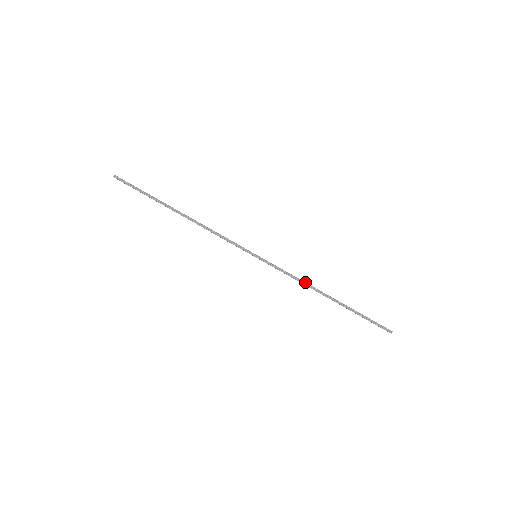
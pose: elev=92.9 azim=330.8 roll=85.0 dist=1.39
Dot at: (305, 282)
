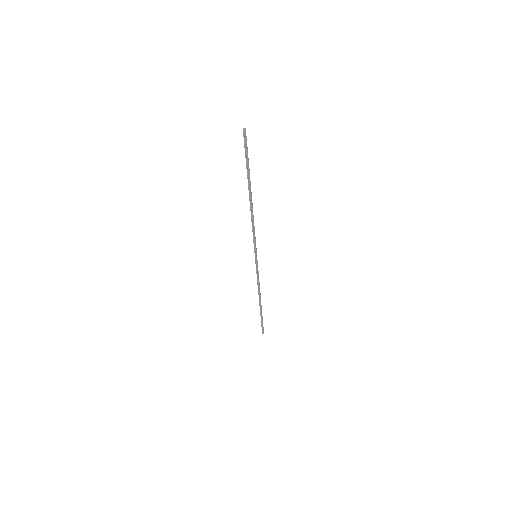
Dot at: occluded
